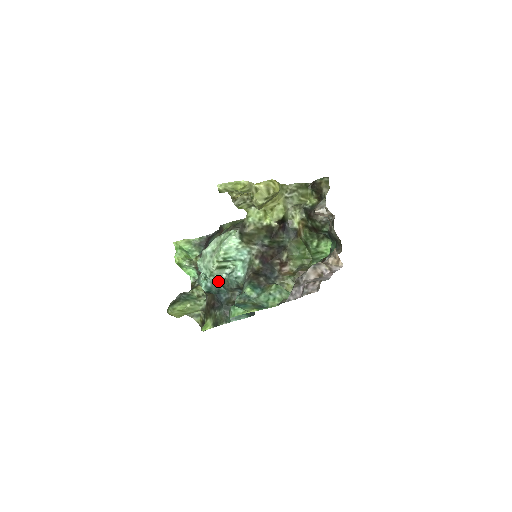
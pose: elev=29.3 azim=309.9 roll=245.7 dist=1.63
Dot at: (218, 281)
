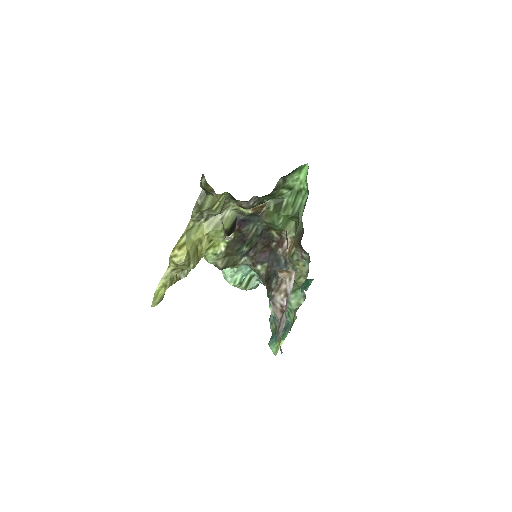
Dot at: occluded
